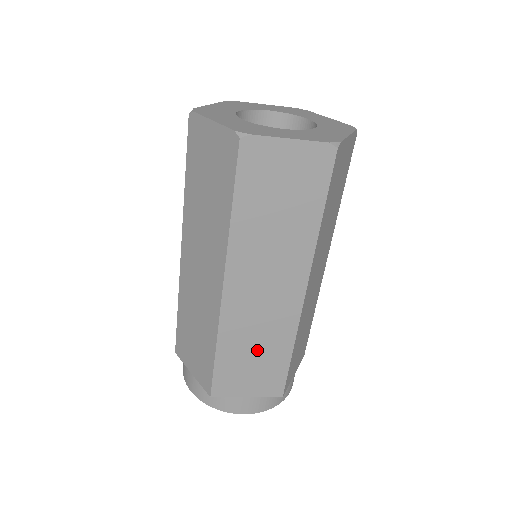
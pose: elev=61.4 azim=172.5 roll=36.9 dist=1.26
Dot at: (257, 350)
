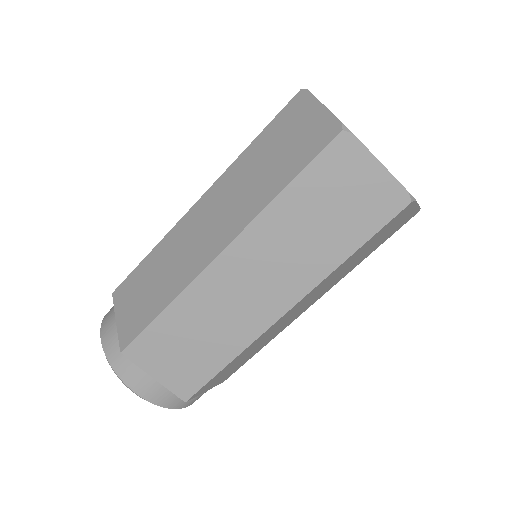
Dot at: (250, 353)
